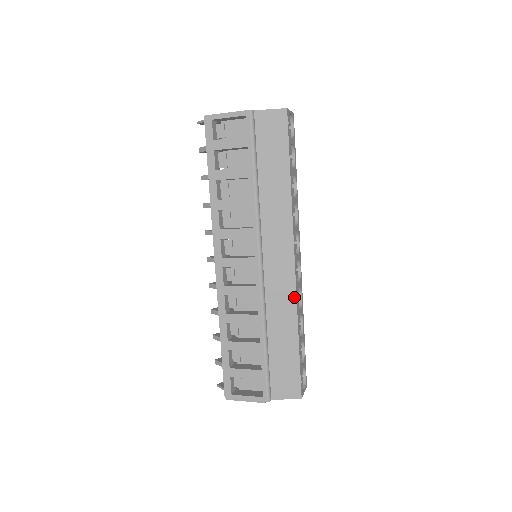
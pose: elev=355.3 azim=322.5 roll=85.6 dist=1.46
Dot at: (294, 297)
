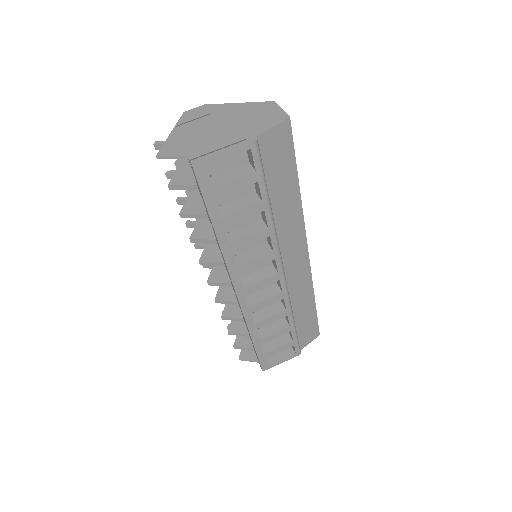
Dot at: (310, 279)
